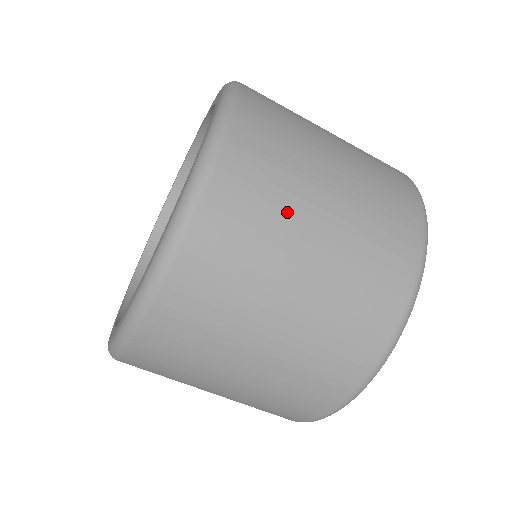
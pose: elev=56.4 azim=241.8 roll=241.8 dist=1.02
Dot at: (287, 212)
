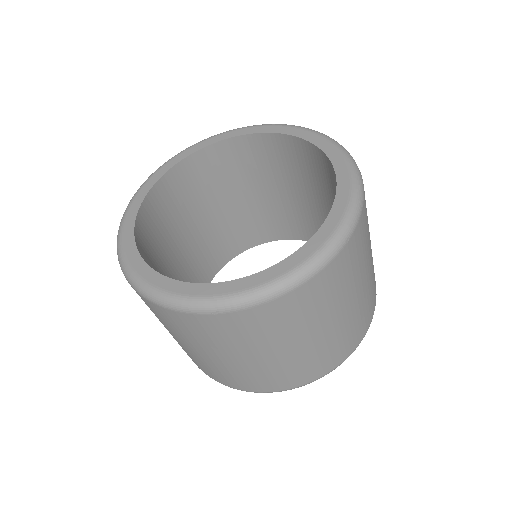
Dot at: (354, 280)
